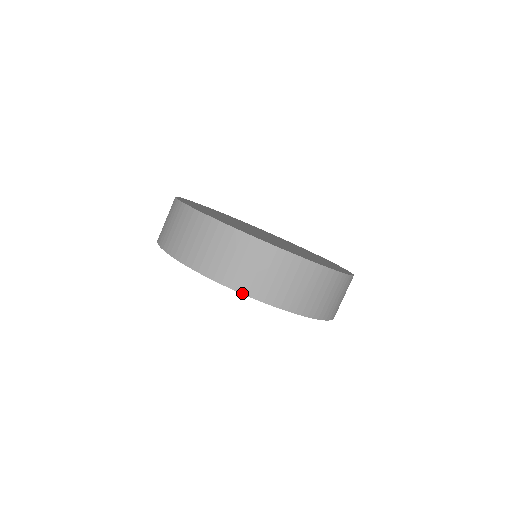
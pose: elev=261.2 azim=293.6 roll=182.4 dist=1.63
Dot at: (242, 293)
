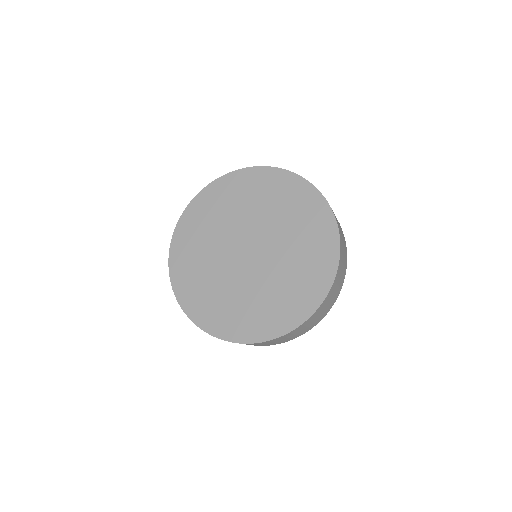
Dot at: (285, 170)
